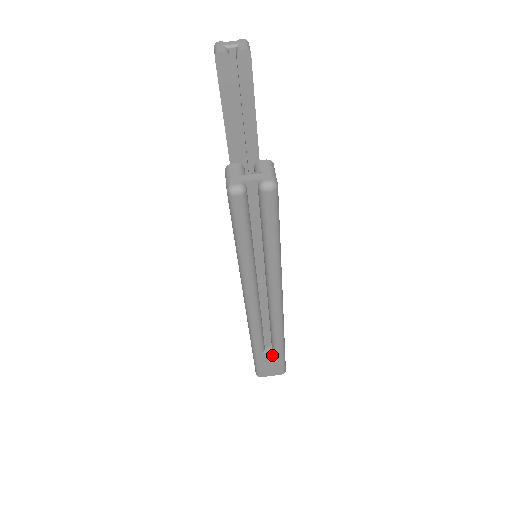
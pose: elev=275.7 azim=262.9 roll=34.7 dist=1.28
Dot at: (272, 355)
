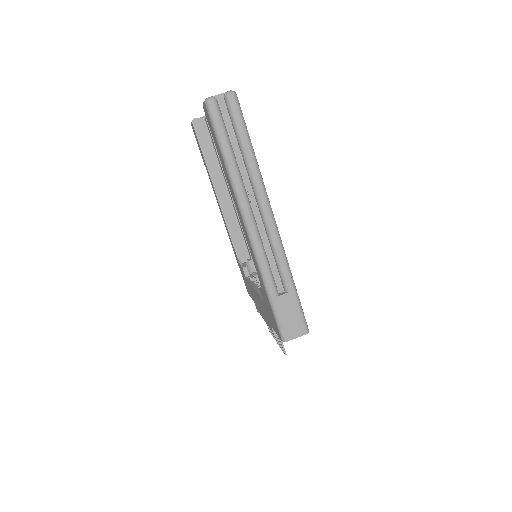
Dot at: (287, 299)
